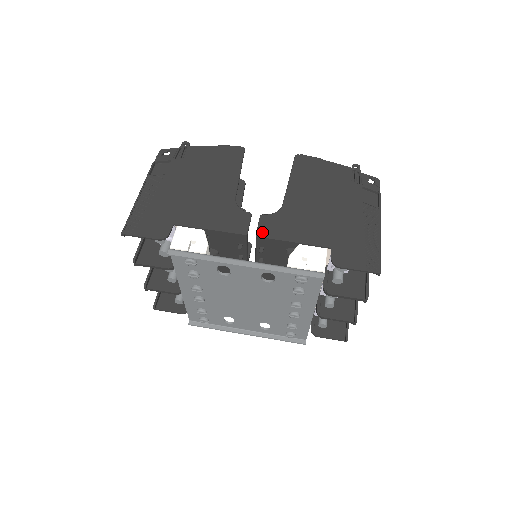
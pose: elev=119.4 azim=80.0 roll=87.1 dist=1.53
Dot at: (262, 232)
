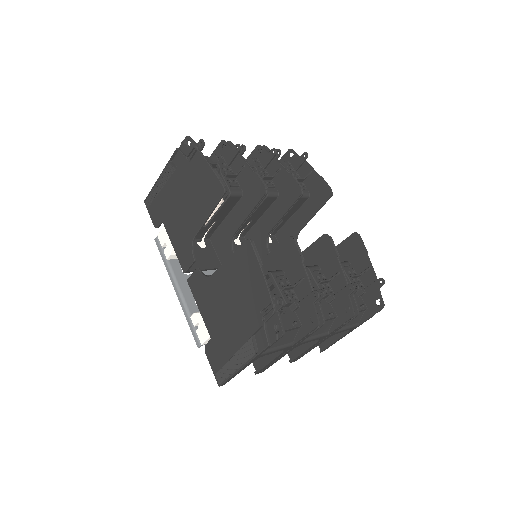
Dot at: (190, 281)
